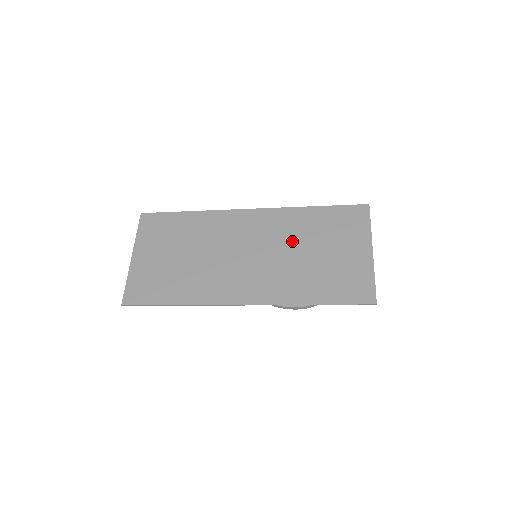
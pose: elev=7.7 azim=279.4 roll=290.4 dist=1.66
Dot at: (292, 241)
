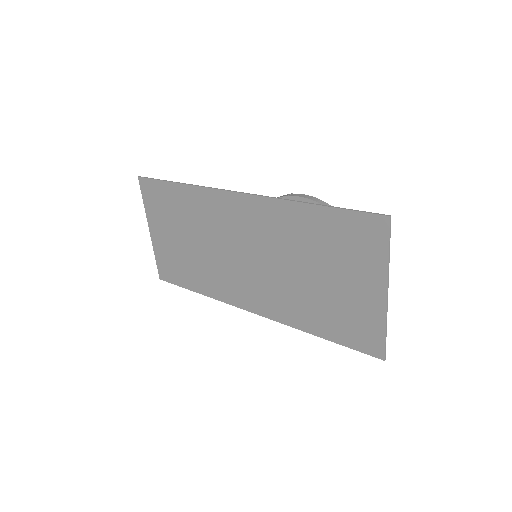
Dot at: (288, 252)
